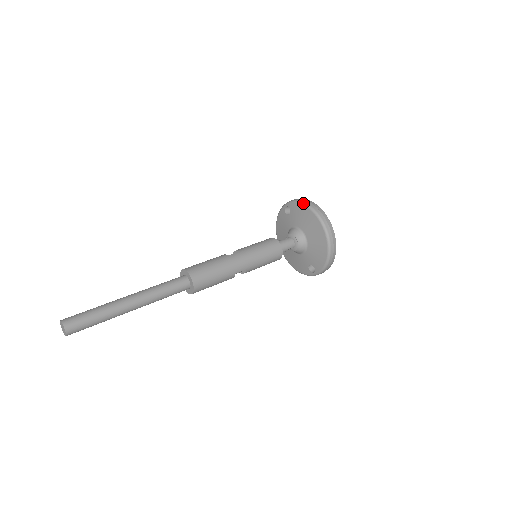
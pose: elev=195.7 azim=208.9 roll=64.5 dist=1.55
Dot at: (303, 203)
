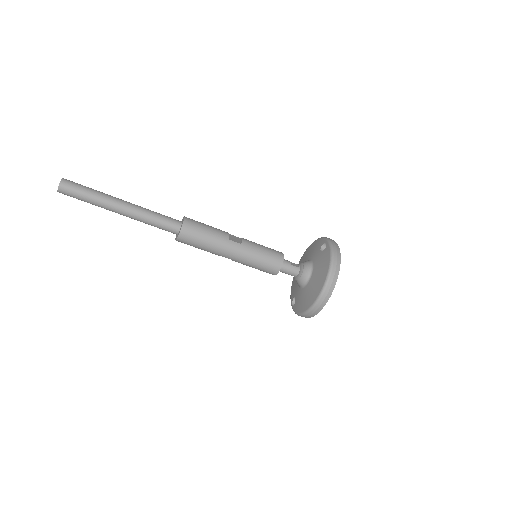
Dot at: (331, 260)
